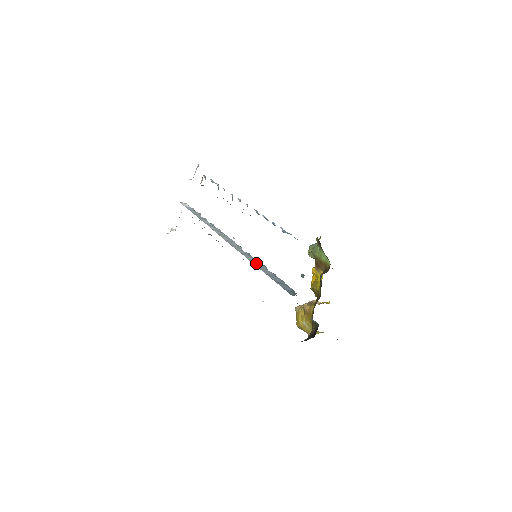
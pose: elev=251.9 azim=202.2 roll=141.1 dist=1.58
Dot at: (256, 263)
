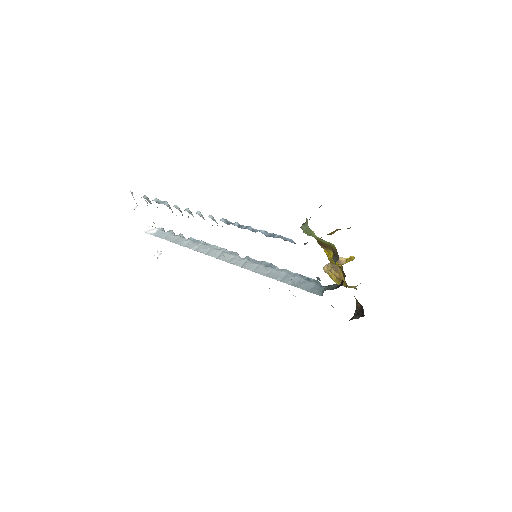
Dot at: (263, 270)
